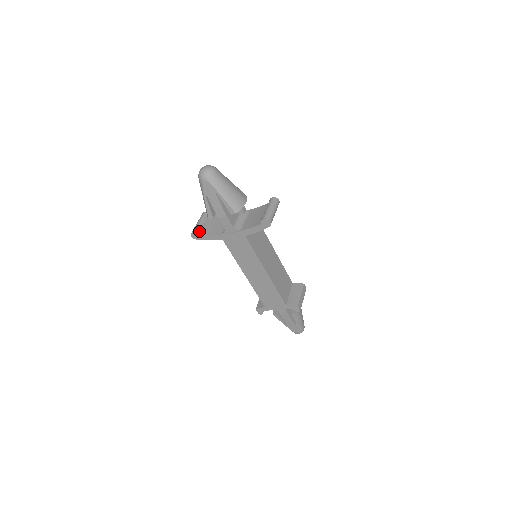
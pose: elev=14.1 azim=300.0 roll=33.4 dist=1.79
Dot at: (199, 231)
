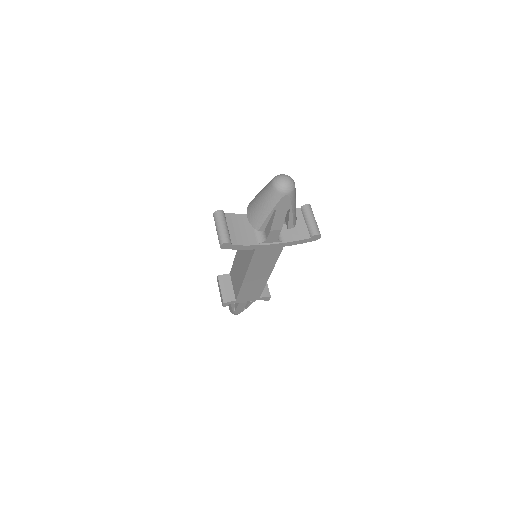
Dot at: (230, 240)
